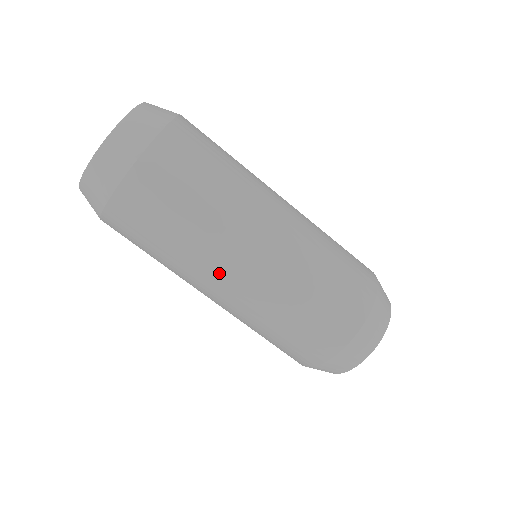
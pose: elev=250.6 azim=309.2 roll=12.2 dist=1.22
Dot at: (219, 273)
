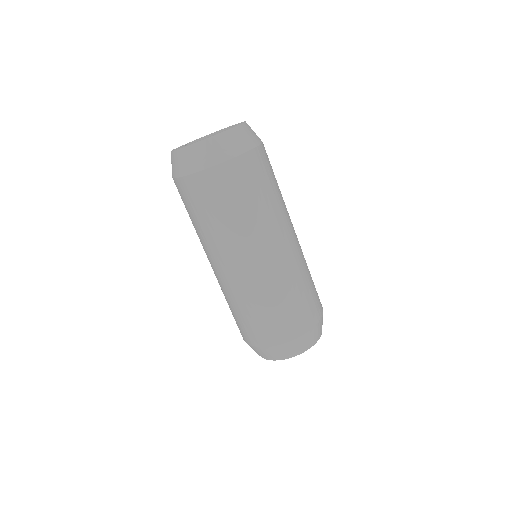
Dot at: (274, 240)
